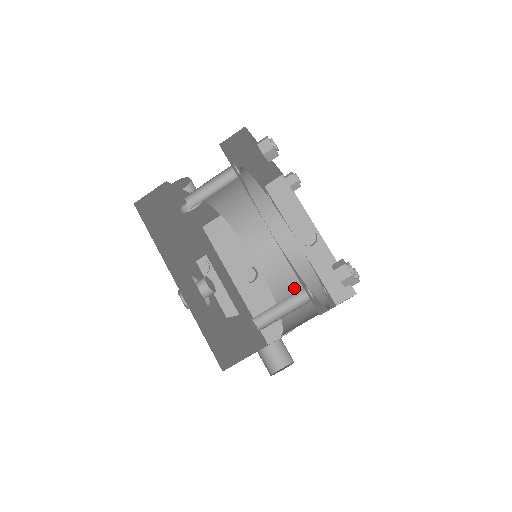
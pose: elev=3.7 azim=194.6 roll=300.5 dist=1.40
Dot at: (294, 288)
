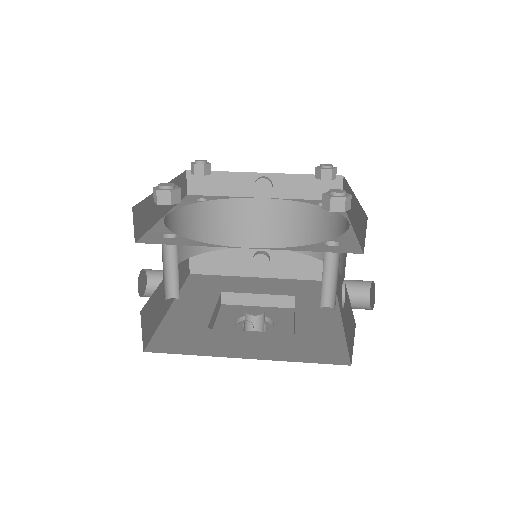
Dot at: (301, 230)
